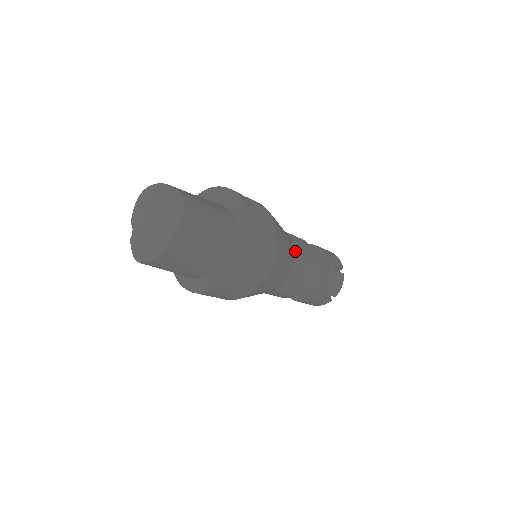
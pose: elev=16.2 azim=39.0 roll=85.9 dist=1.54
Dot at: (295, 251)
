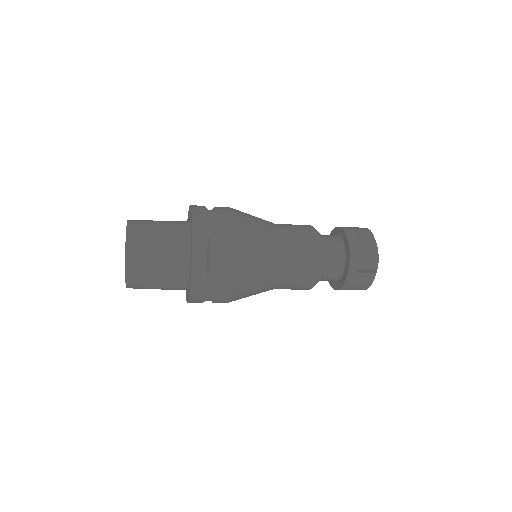
Dot at: (282, 233)
